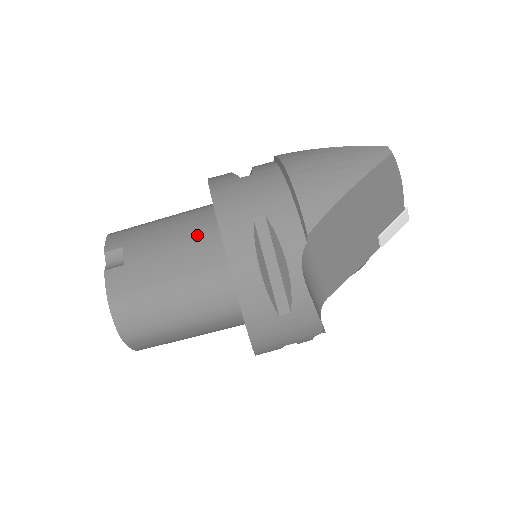
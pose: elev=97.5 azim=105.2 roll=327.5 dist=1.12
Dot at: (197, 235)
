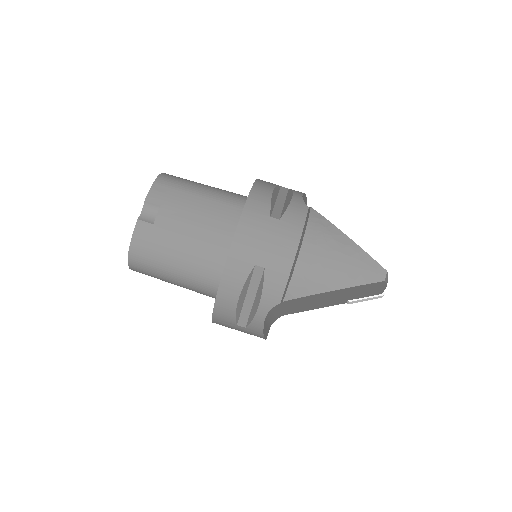
Dot at: (216, 234)
